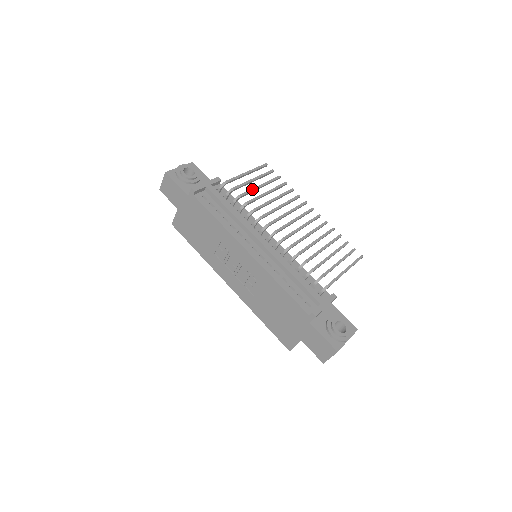
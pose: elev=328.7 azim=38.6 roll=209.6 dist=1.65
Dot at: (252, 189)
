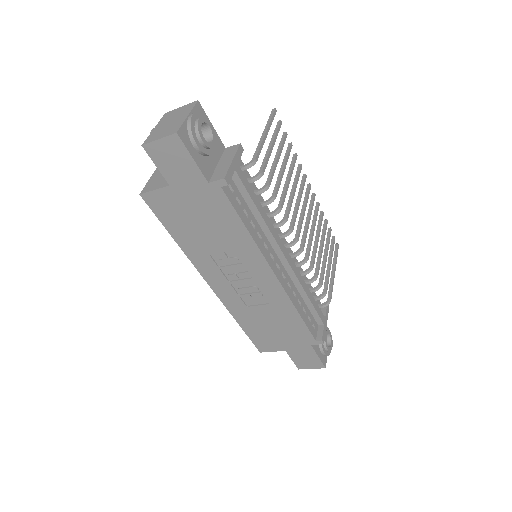
Dot at: (275, 167)
